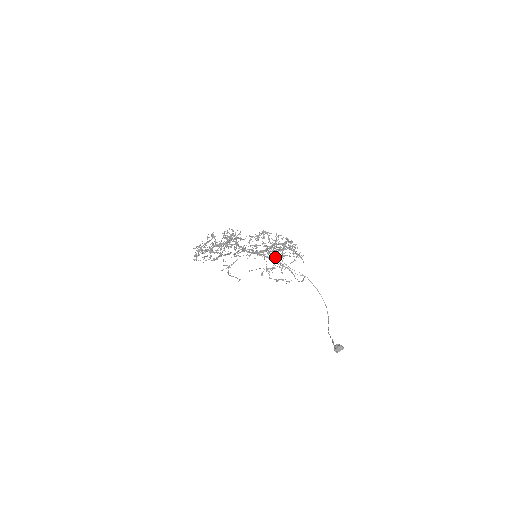
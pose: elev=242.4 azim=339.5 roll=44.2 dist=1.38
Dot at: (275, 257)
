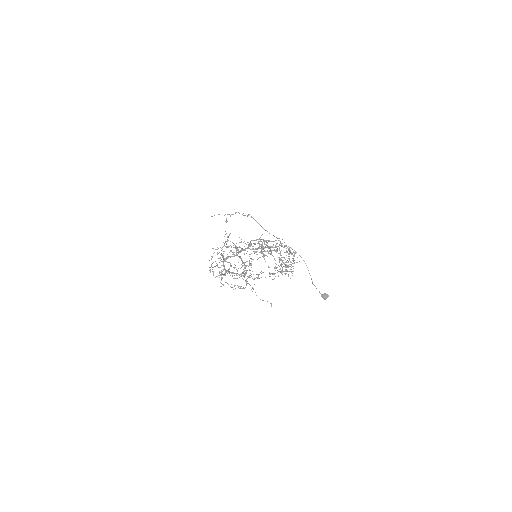
Dot at: occluded
